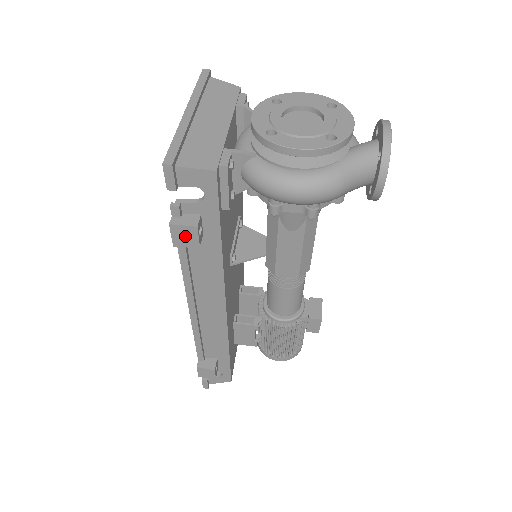
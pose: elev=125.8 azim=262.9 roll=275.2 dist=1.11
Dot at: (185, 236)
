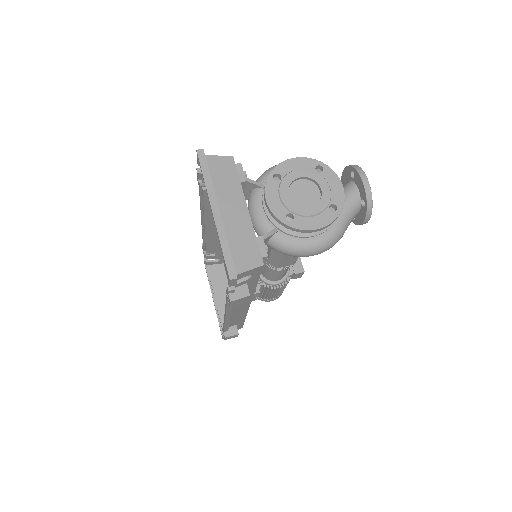
Dot at: (240, 301)
